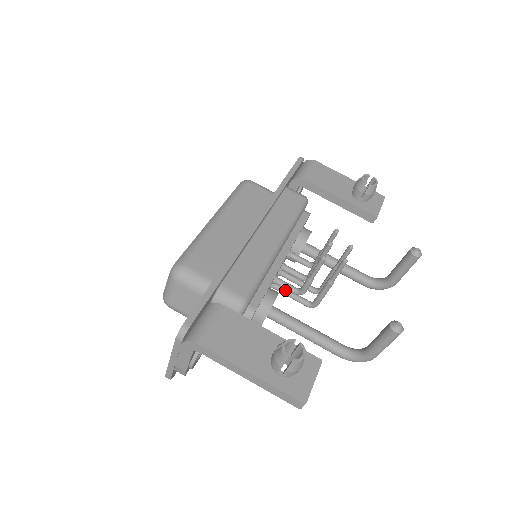
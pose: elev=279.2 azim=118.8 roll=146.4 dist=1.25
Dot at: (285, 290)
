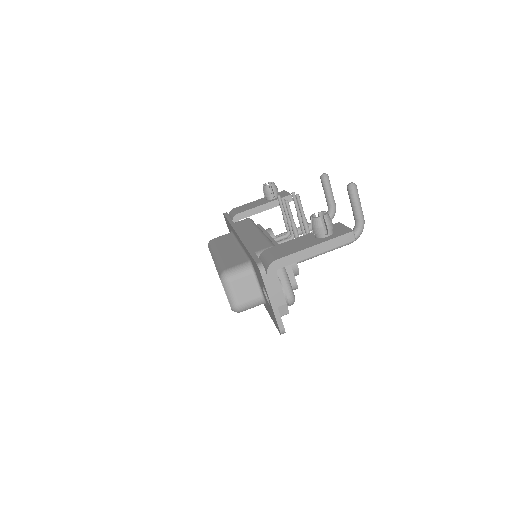
Dot at: occluded
